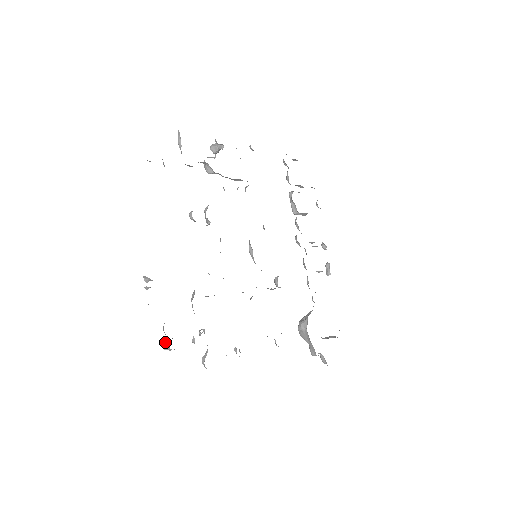
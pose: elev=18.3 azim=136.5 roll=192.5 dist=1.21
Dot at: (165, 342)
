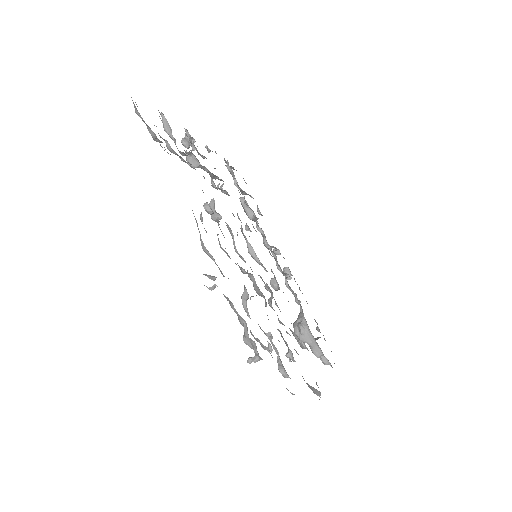
Dot at: (254, 351)
